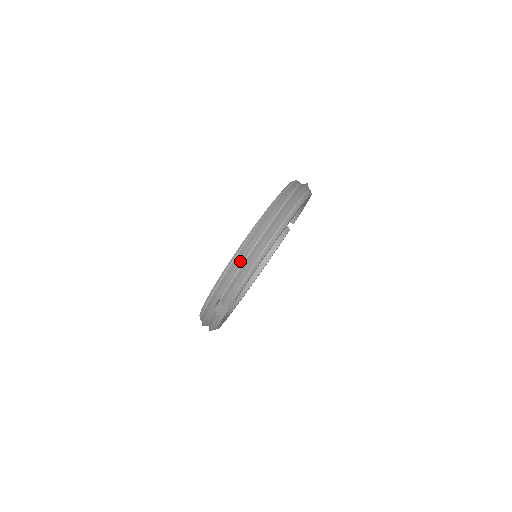
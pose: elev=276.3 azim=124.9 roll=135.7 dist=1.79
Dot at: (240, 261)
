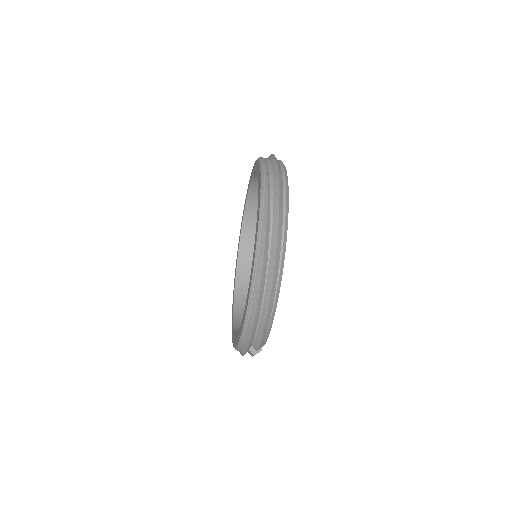
Dot at: (256, 318)
